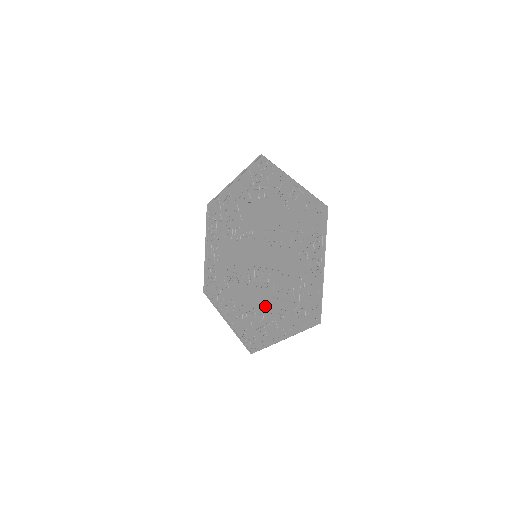
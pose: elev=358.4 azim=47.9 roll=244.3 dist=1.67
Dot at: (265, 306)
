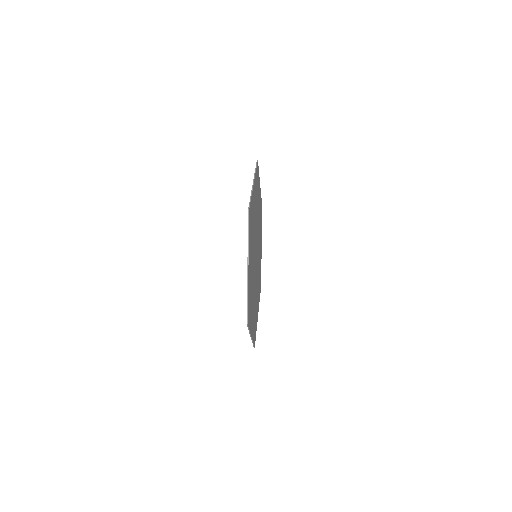
Dot at: (254, 304)
